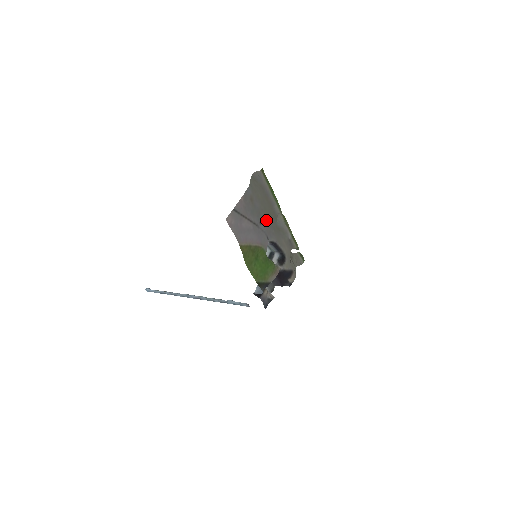
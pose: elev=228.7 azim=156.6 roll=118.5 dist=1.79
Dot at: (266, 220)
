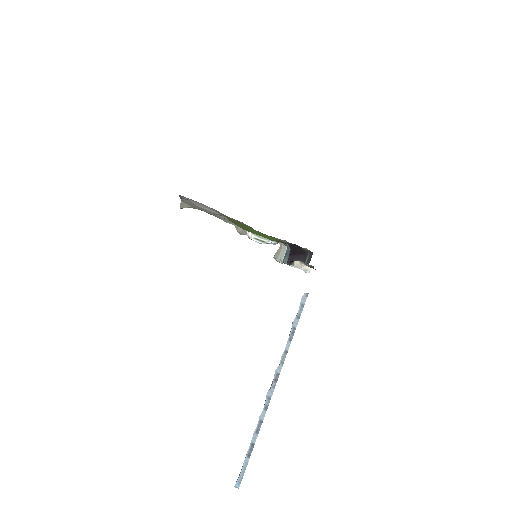
Dot at: occluded
